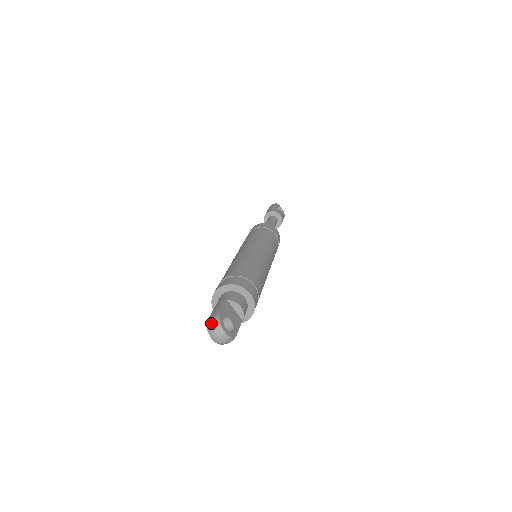
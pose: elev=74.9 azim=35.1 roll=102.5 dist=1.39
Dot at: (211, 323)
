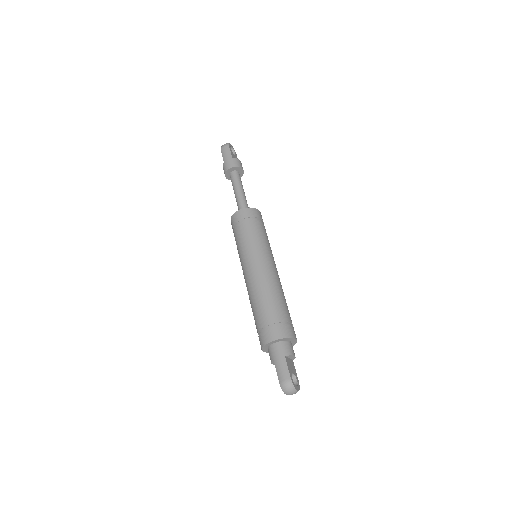
Dot at: (287, 388)
